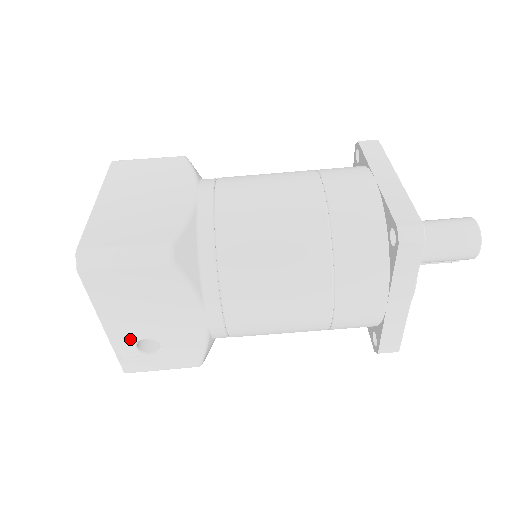
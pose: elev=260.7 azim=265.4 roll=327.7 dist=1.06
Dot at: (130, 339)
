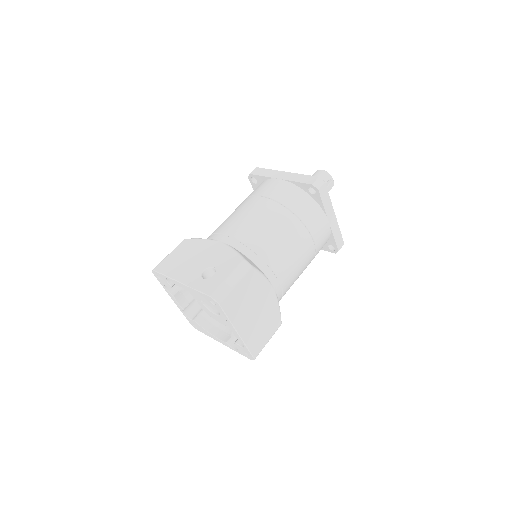
Dot at: (196, 277)
